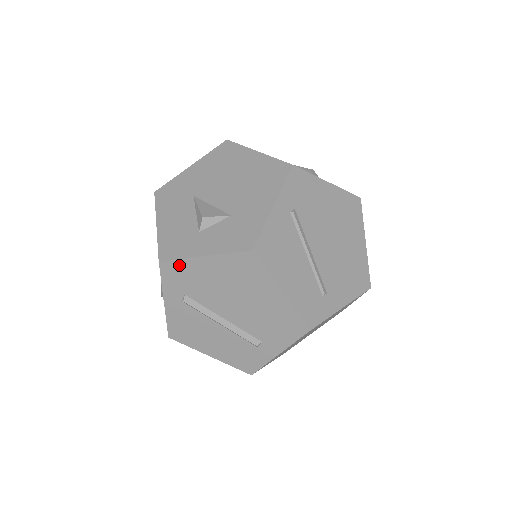
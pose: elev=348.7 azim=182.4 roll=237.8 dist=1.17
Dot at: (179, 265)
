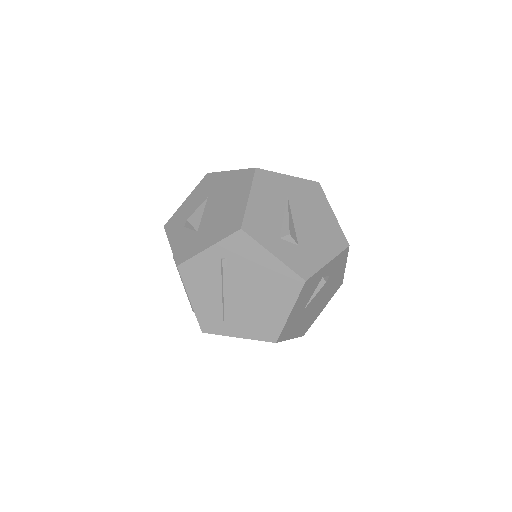
Dot at: occluded
